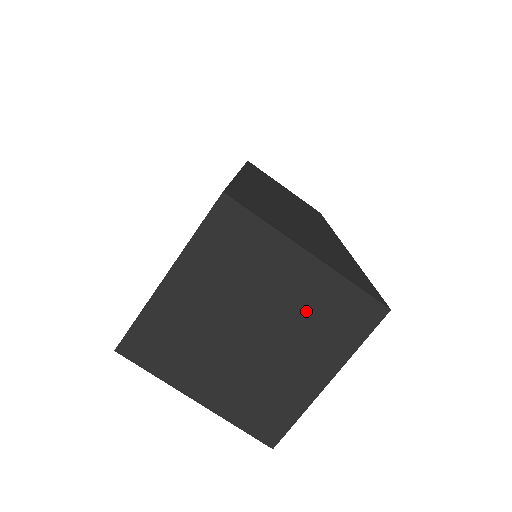
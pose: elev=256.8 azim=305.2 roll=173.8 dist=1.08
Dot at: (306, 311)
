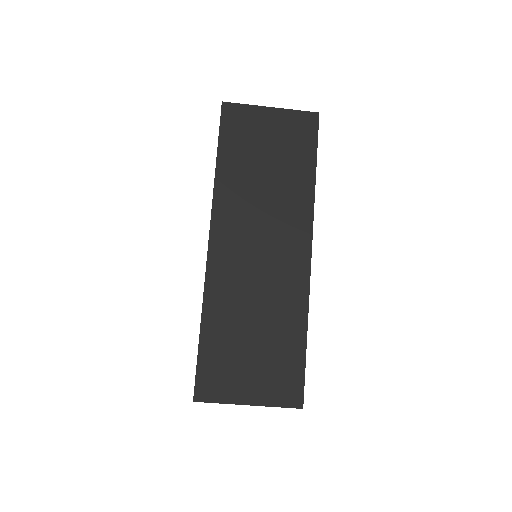
Dot at: occluded
